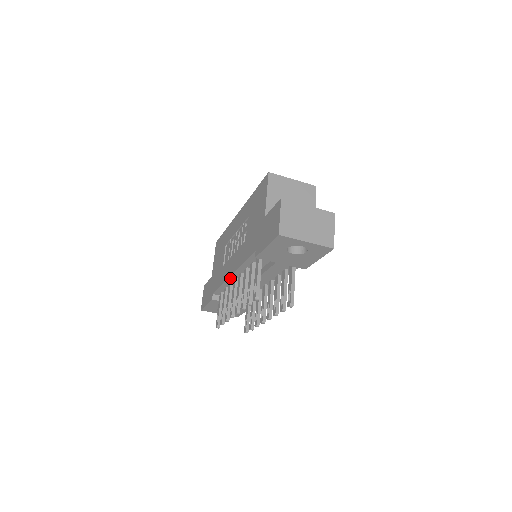
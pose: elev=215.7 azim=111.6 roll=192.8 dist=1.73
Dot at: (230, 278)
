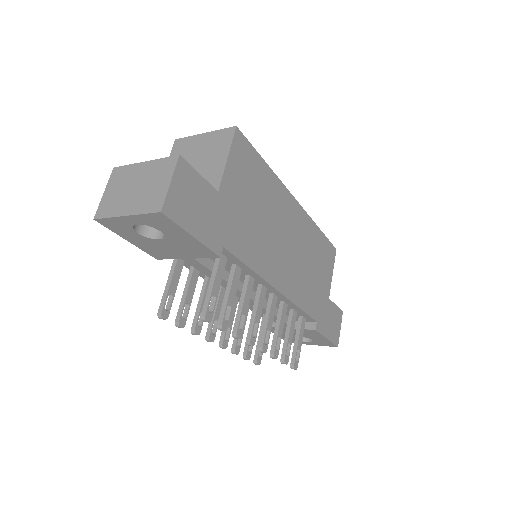
Dot at: occluded
